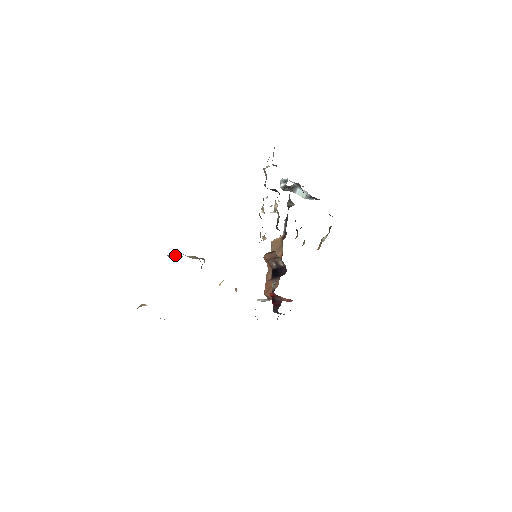
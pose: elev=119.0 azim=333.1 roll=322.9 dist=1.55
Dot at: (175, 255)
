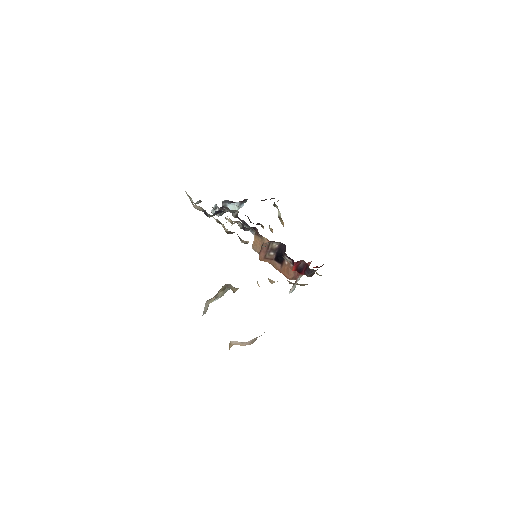
Dot at: (208, 305)
